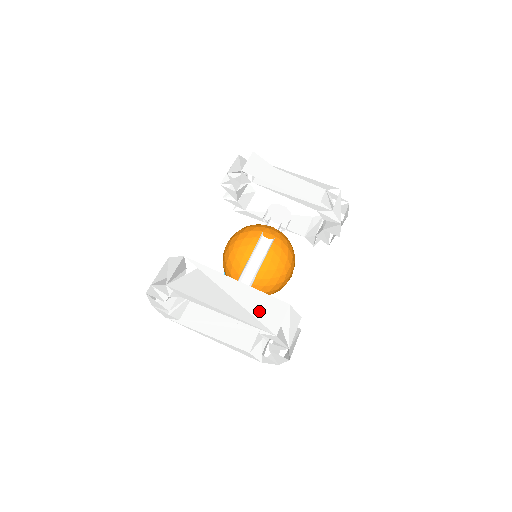
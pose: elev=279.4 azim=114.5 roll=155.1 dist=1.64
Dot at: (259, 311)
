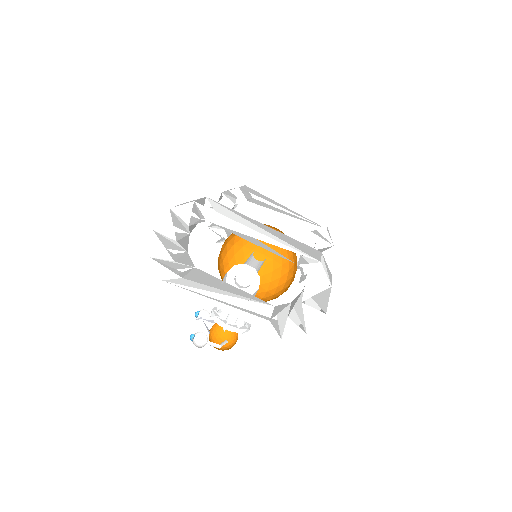
Dot at: (295, 245)
